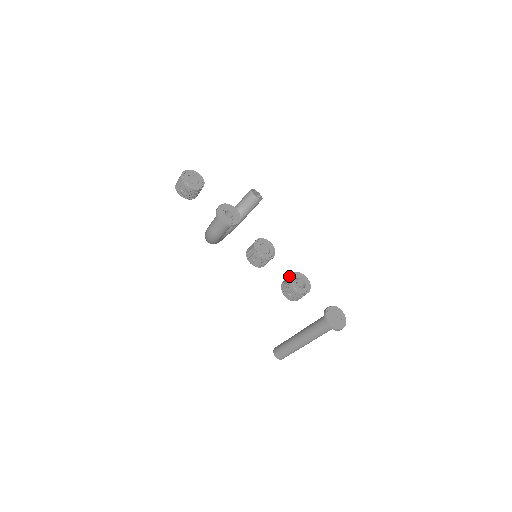
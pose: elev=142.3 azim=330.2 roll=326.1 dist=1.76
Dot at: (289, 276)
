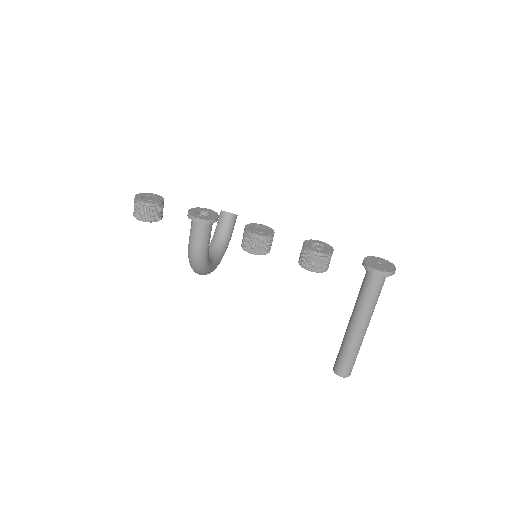
Dot at: (302, 246)
